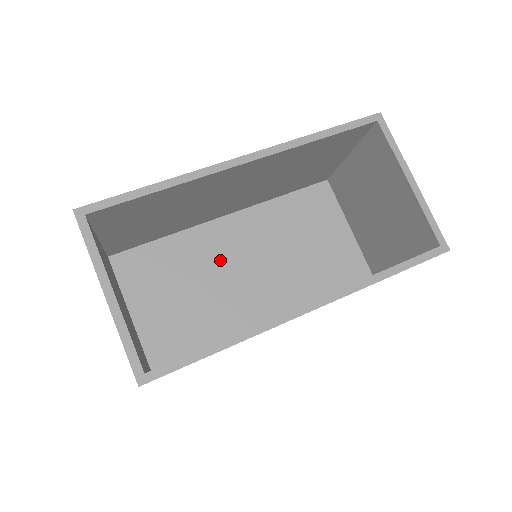
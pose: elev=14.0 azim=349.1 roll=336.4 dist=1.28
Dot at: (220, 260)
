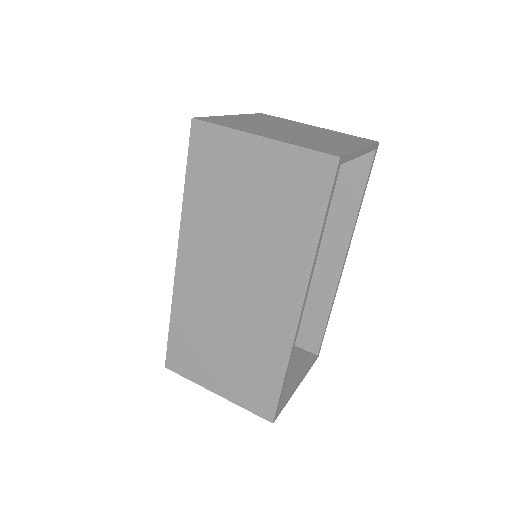
Dot at: occluded
